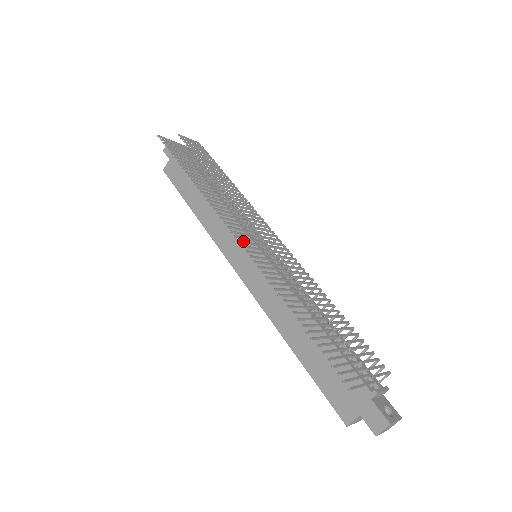
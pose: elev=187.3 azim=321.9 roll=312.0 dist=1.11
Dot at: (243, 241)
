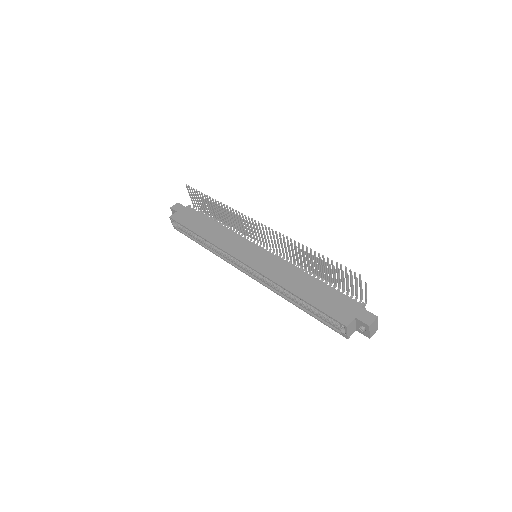
Dot at: (263, 227)
